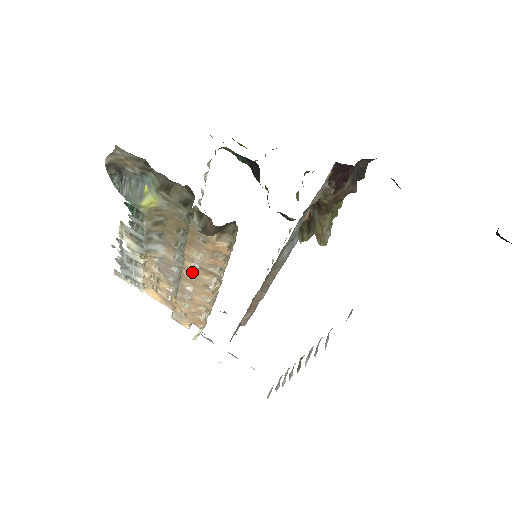
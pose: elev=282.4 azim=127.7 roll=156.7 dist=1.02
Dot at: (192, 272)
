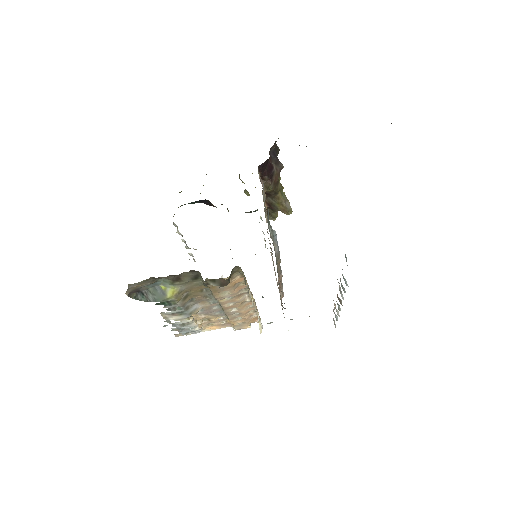
Dot at: (229, 303)
